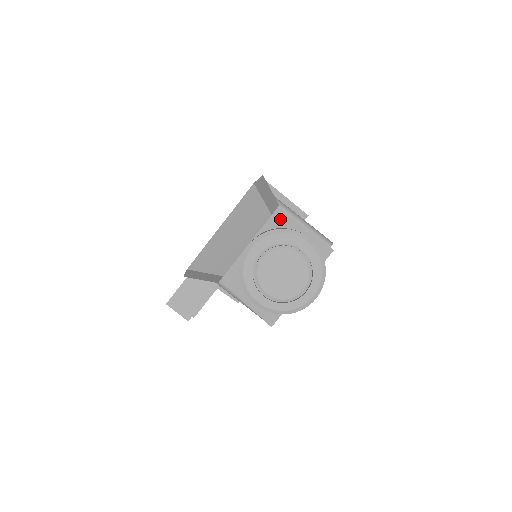
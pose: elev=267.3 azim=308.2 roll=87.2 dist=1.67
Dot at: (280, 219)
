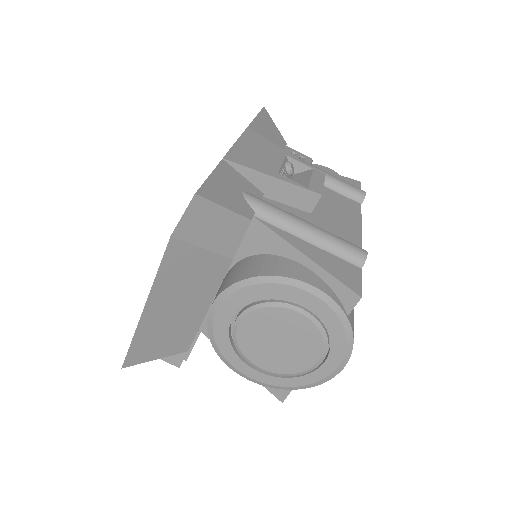
Dot at: (261, 238)
